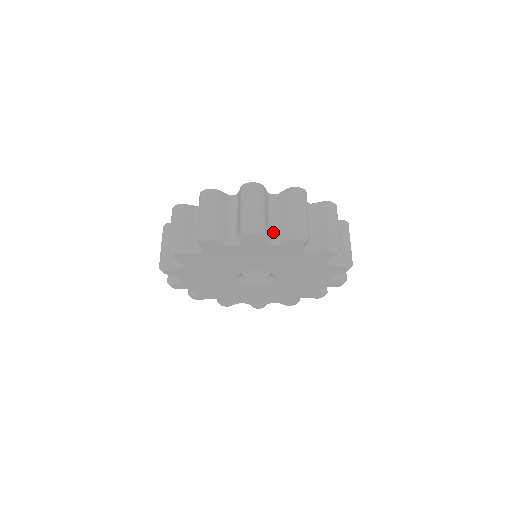
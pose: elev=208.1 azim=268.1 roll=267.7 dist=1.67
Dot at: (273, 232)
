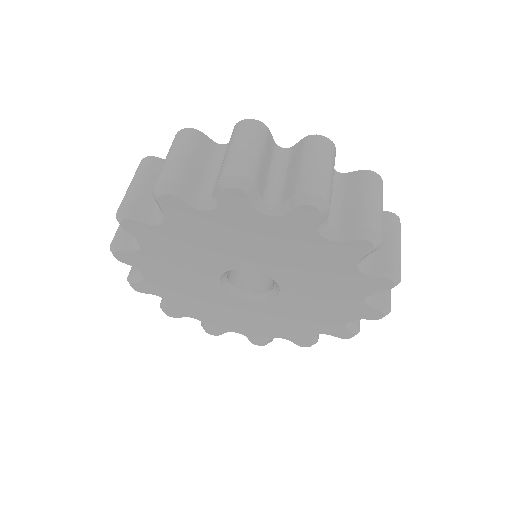
Dot at: occluded
